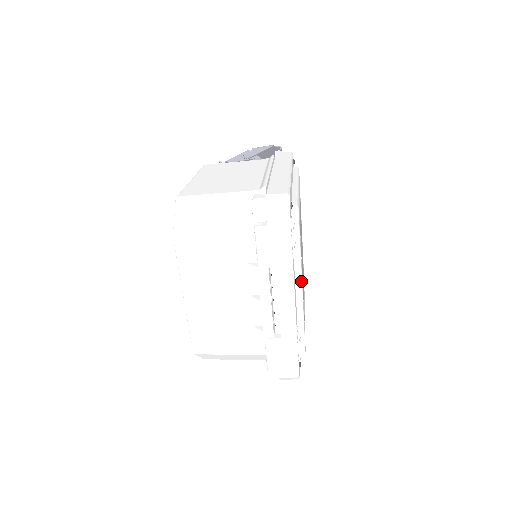
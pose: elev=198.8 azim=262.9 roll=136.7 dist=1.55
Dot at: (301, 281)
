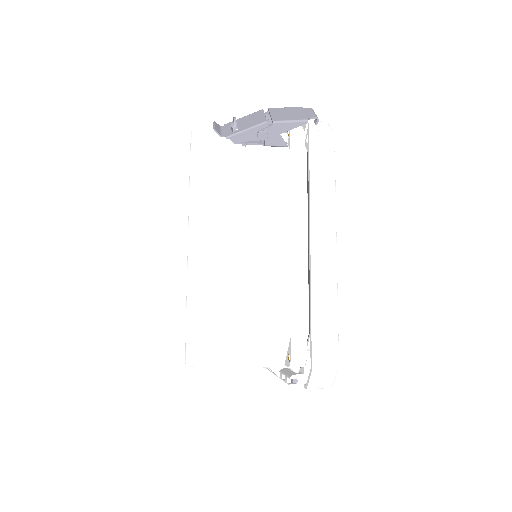
Dot at: occluded
